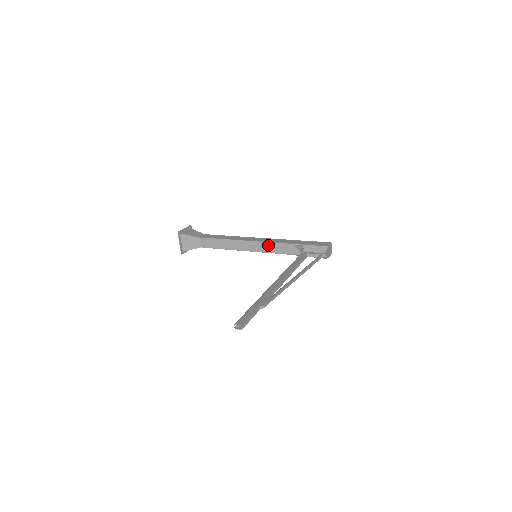
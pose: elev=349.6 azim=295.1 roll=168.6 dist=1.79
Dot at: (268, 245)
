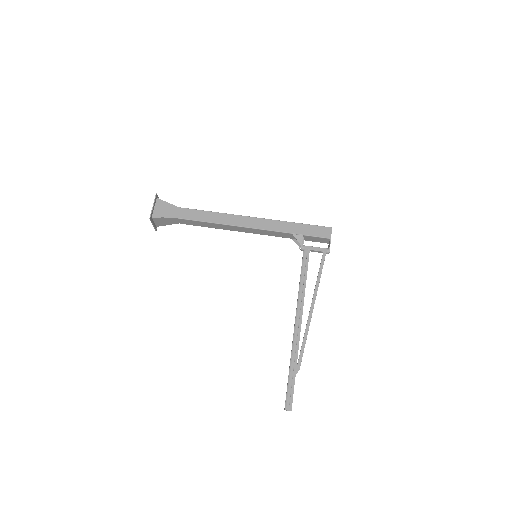
Dot at: (263, 231)
